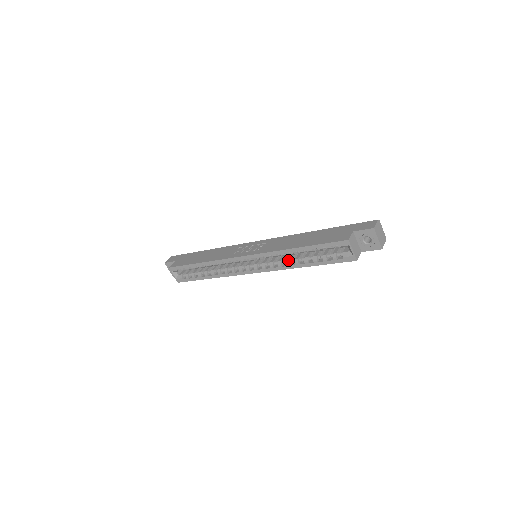
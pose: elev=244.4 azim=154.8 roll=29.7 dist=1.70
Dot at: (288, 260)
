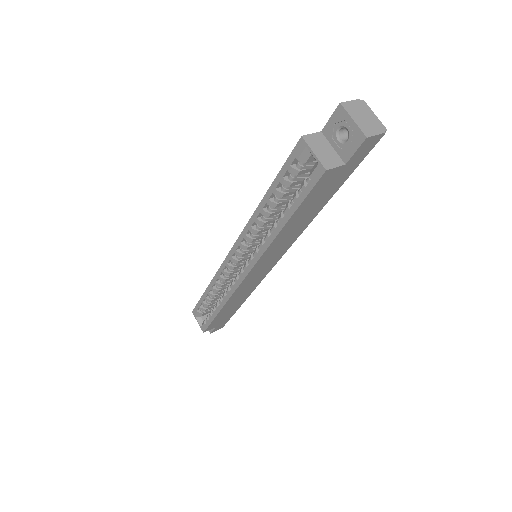
Dot at: (267, 231)
